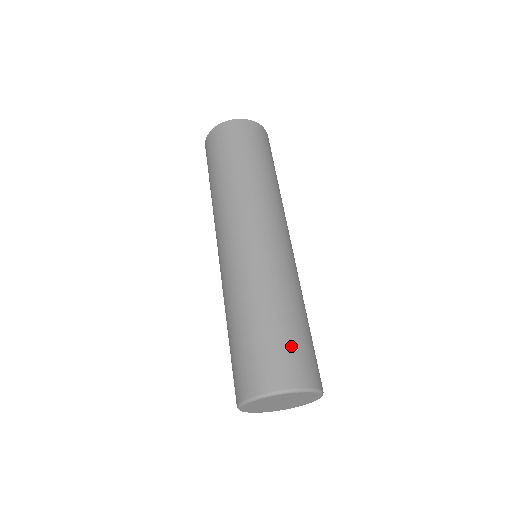
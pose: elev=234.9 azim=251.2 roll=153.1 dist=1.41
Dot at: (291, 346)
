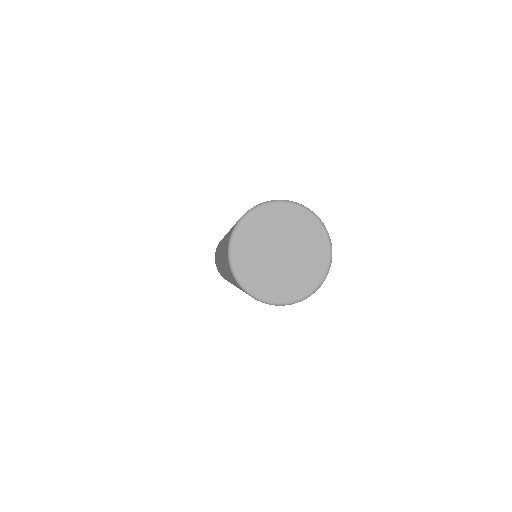
Dot at: occluded
